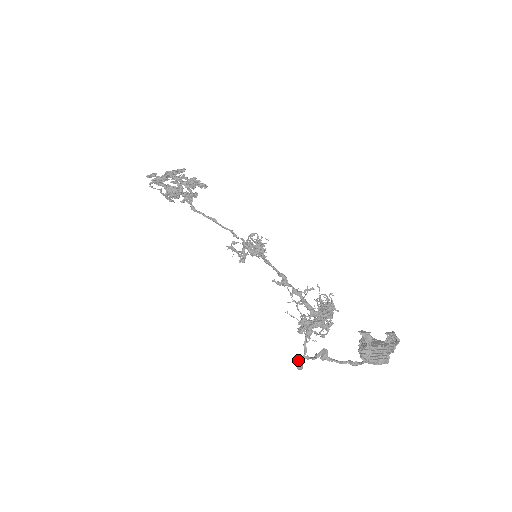
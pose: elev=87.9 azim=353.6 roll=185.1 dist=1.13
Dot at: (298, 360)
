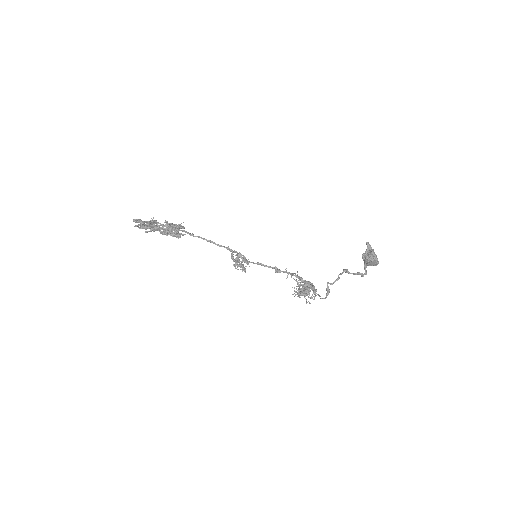
Dot at: occluded
